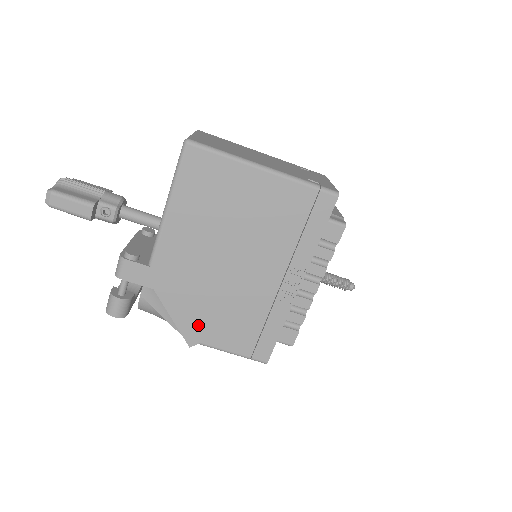
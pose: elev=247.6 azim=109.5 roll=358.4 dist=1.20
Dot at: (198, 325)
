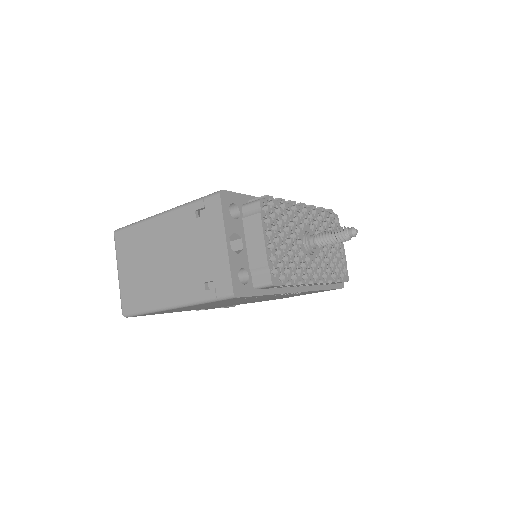
Dot at: occluded
